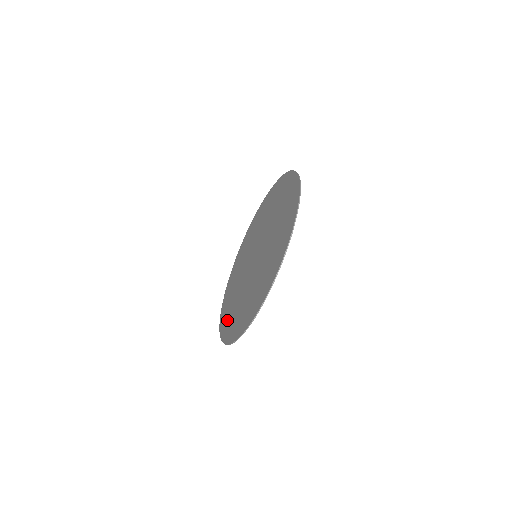
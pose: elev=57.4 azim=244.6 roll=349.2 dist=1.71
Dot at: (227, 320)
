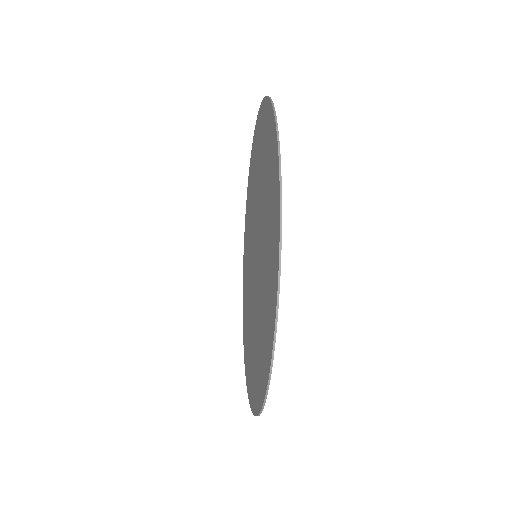
Dot at: (246, 230)
